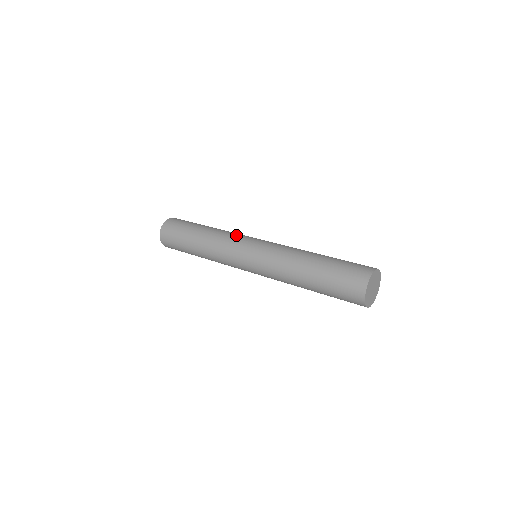
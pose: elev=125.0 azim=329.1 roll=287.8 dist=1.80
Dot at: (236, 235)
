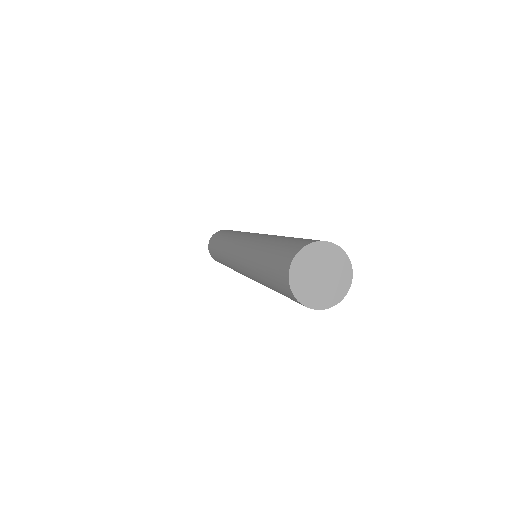
Dot at: occluded
